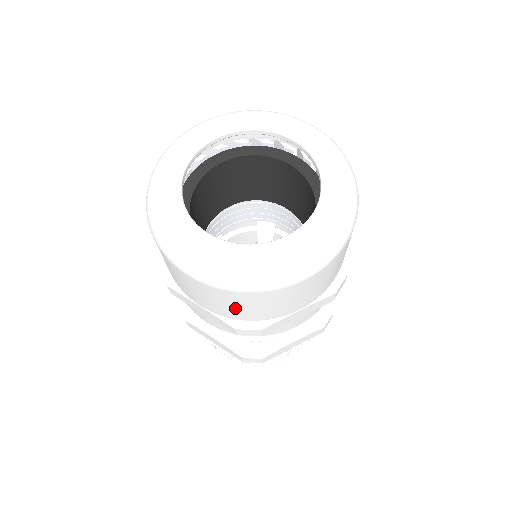
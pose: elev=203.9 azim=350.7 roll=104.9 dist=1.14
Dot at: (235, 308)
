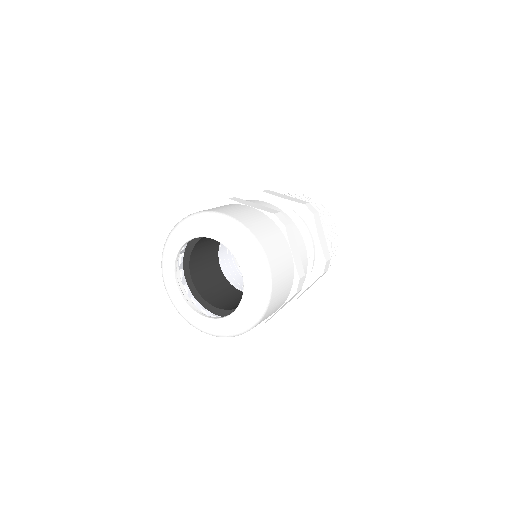
Dot at: occluded
